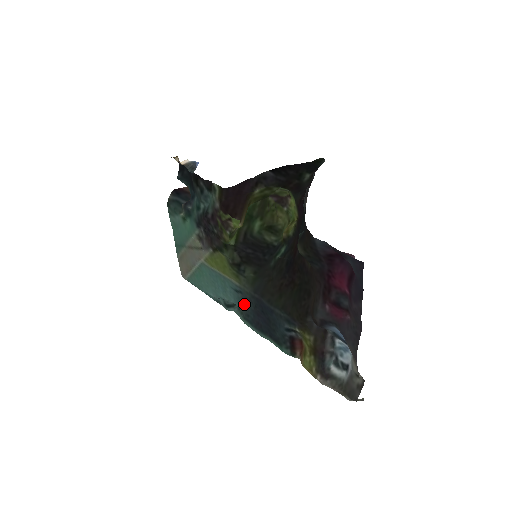
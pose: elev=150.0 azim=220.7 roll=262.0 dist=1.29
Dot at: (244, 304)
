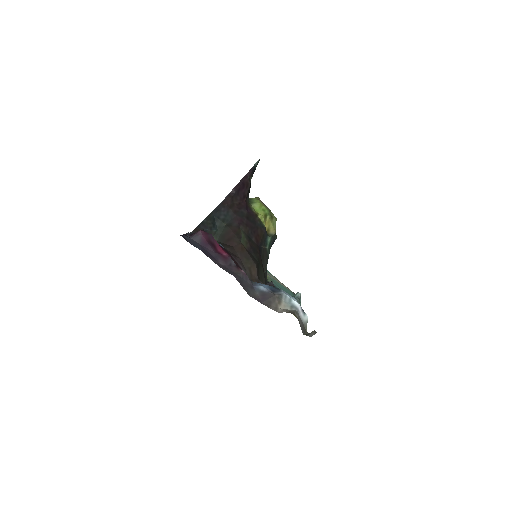
Dot at: occluded
